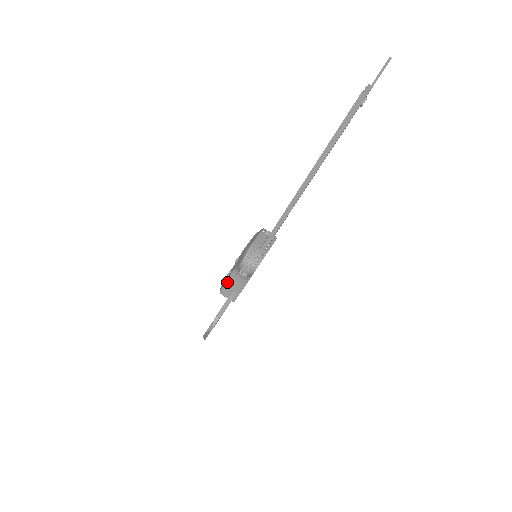
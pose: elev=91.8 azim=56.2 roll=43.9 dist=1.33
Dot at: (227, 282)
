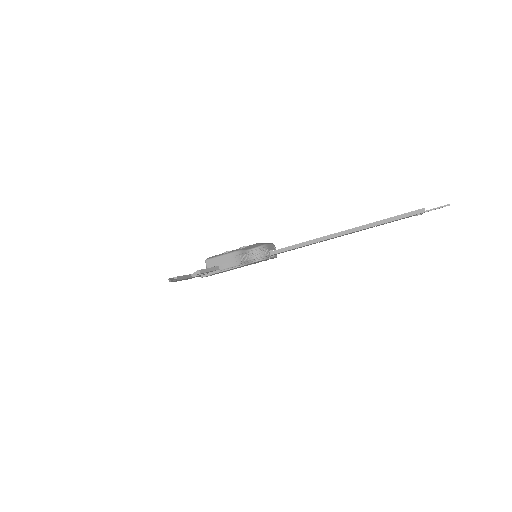
Dot at: (221, 256)
